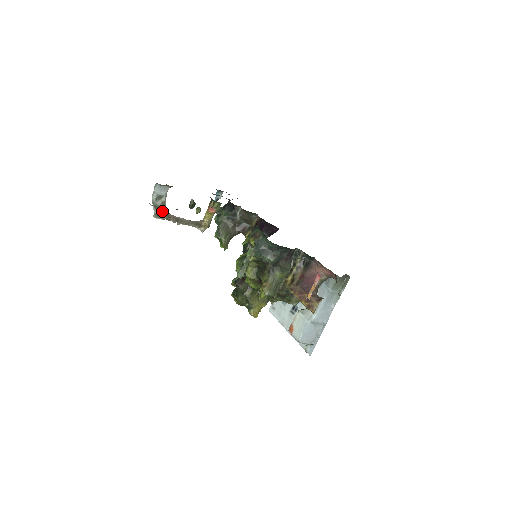
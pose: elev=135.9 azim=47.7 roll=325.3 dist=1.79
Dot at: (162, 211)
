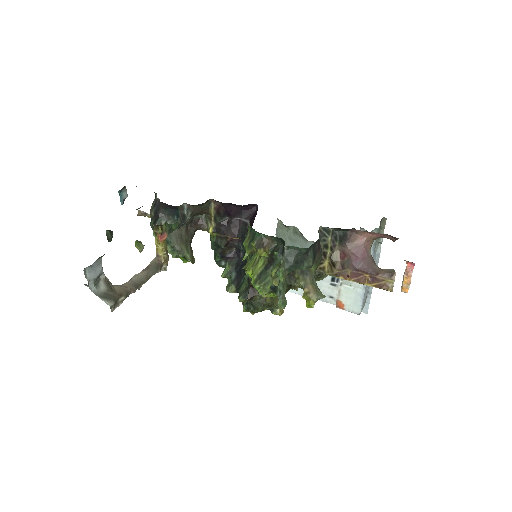
Dot at: (114, 293)
